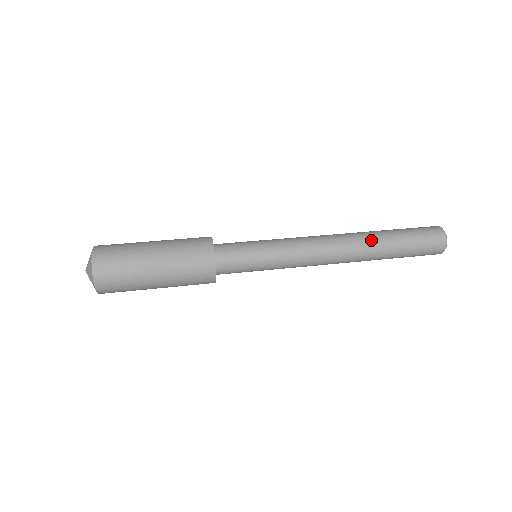
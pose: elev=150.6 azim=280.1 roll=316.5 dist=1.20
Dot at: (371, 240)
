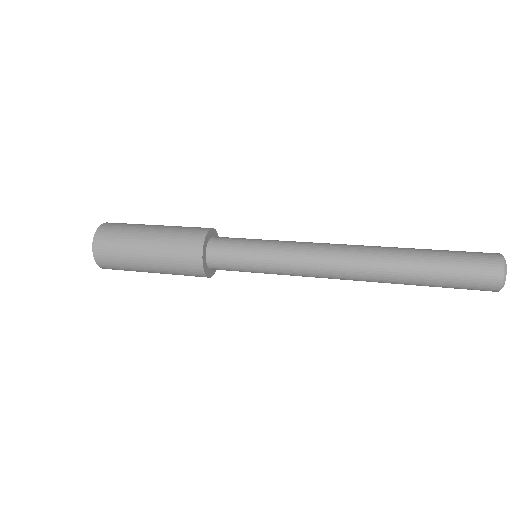
Dot at: (392, 258)
